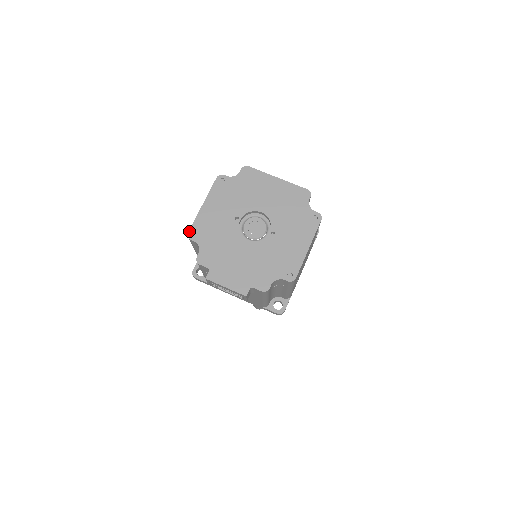
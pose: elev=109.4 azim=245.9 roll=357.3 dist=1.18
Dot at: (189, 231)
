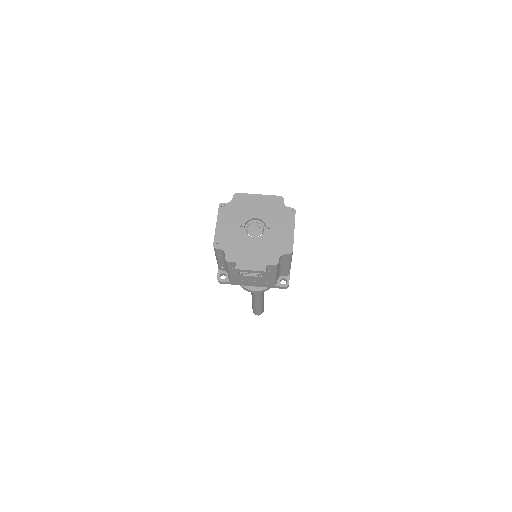
Dot at: (213, 243)
